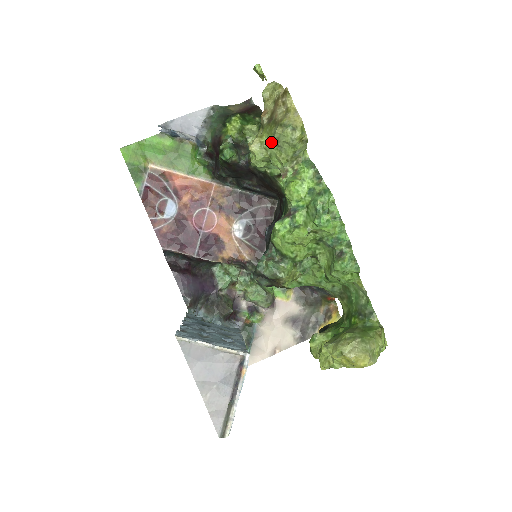
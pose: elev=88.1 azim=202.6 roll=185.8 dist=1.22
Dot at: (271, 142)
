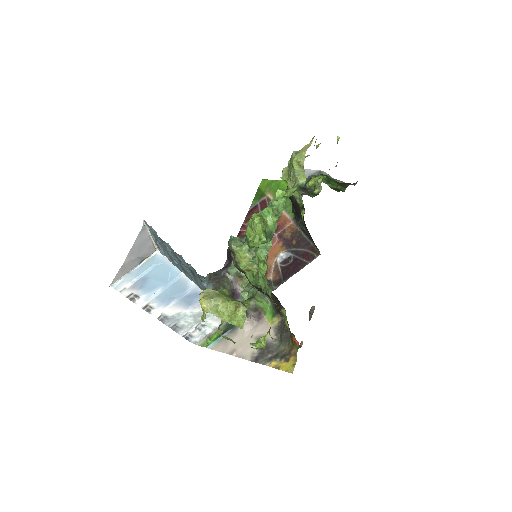
Dot at: (288, 164)
